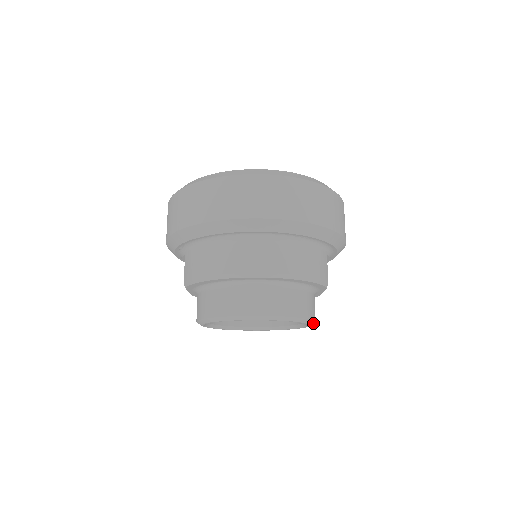
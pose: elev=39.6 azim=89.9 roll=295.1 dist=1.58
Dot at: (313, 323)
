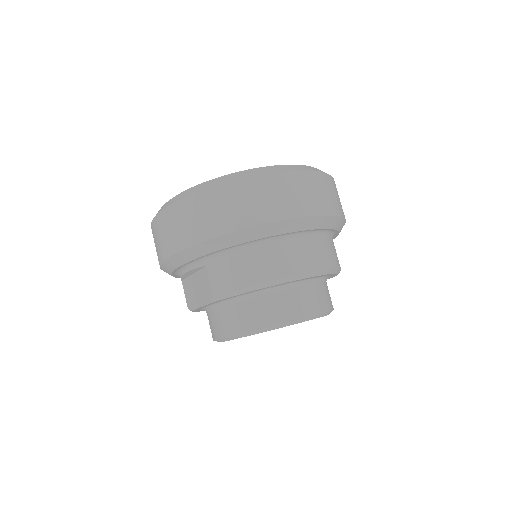
Dot at: occluded
